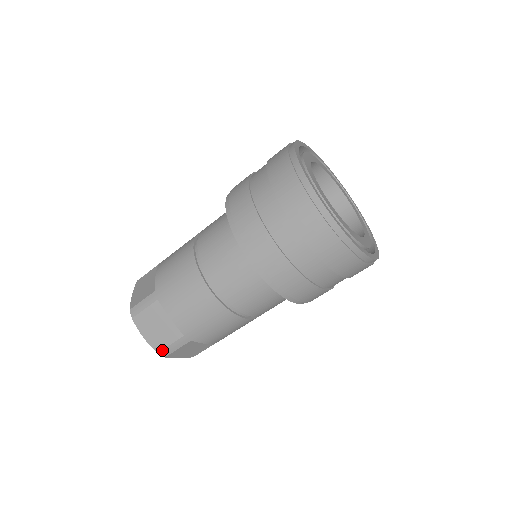
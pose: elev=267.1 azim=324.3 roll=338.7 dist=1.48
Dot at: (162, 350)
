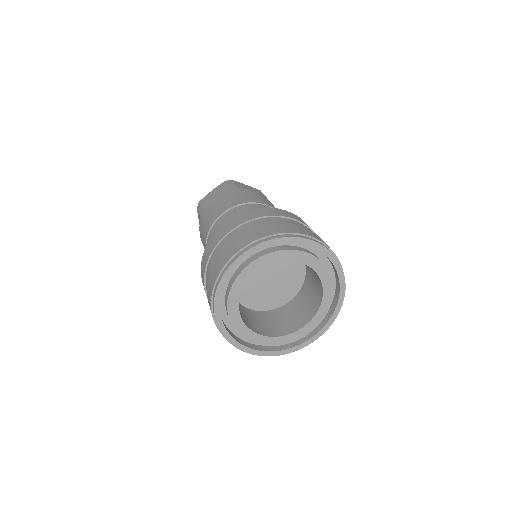
Dot at: occluded
